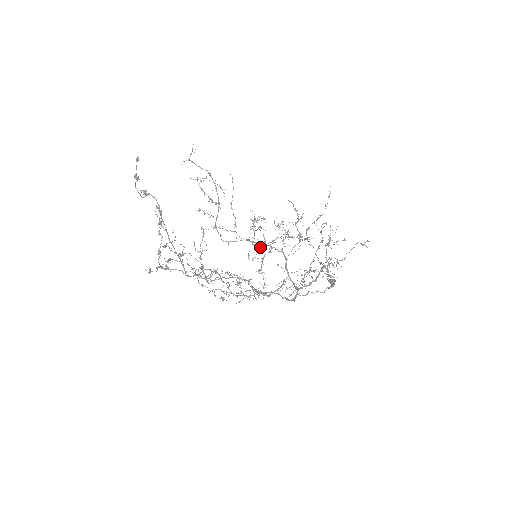
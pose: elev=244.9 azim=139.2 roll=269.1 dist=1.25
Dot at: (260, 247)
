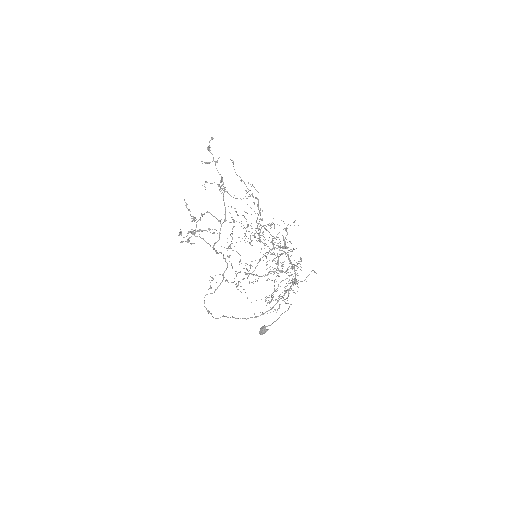
Dot at: (265, 245)
